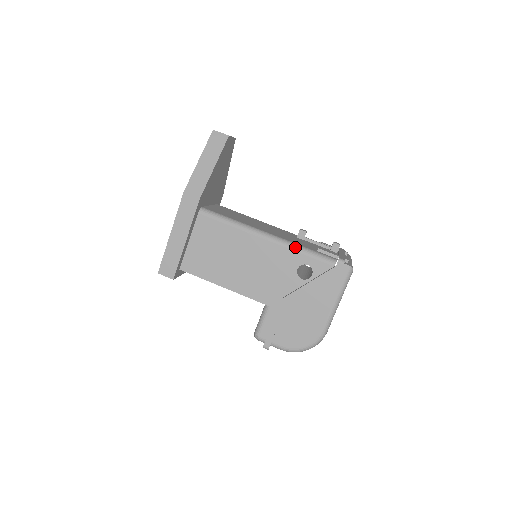
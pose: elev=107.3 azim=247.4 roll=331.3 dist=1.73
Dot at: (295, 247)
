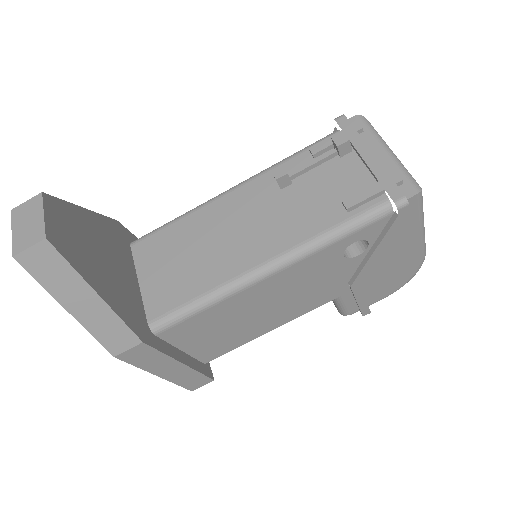
Dot at: (319, 246)
